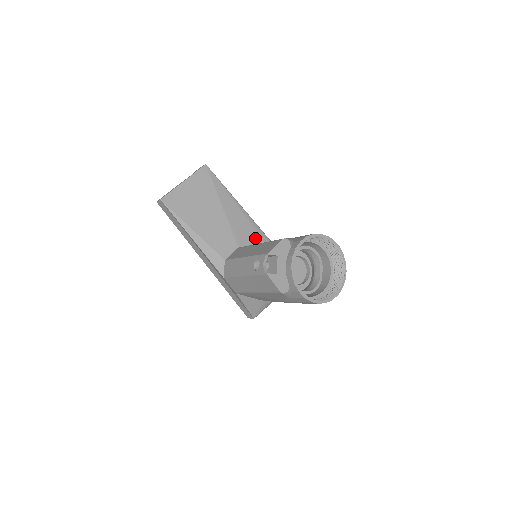
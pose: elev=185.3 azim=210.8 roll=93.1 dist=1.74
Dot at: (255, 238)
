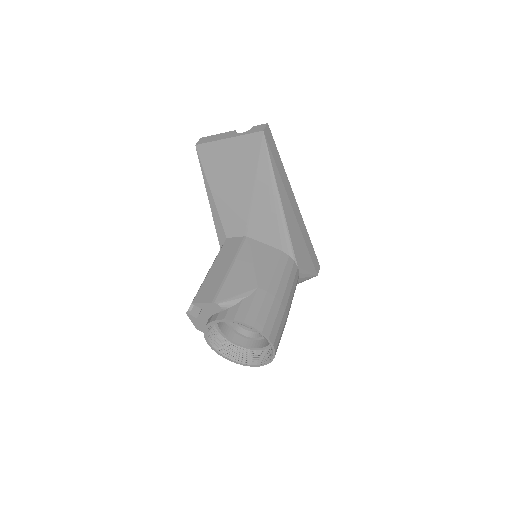
Dot at: (272, 237)
